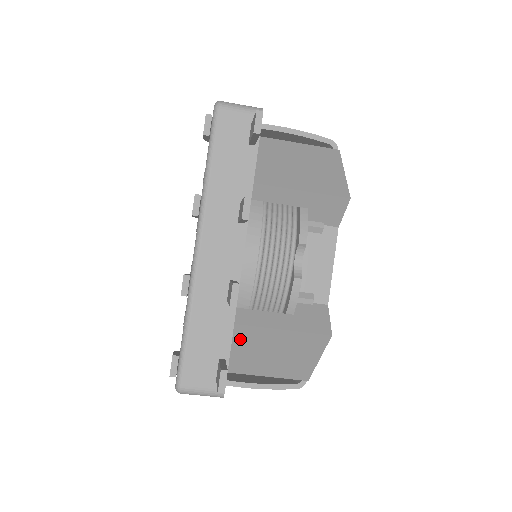
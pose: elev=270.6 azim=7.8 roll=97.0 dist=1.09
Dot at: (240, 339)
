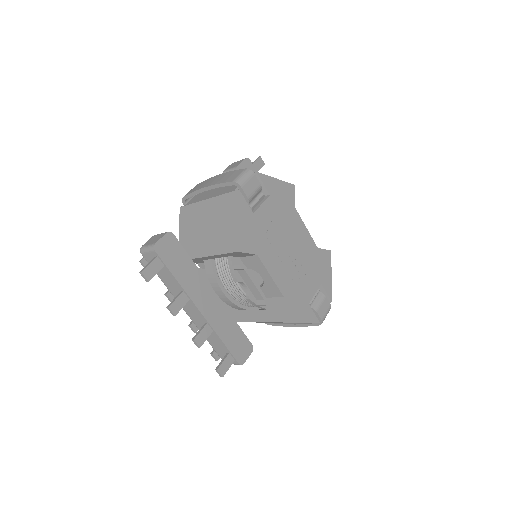
Dot at: occluded
